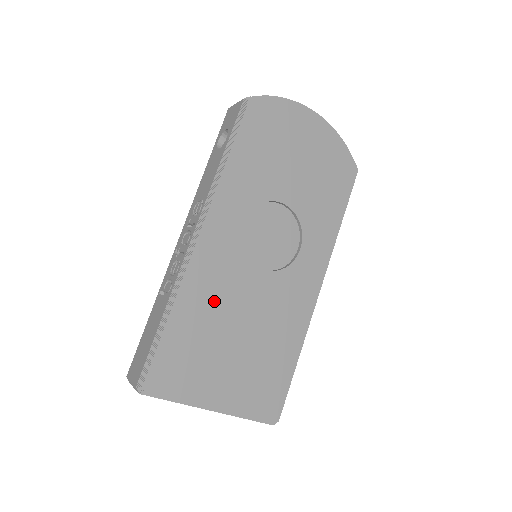
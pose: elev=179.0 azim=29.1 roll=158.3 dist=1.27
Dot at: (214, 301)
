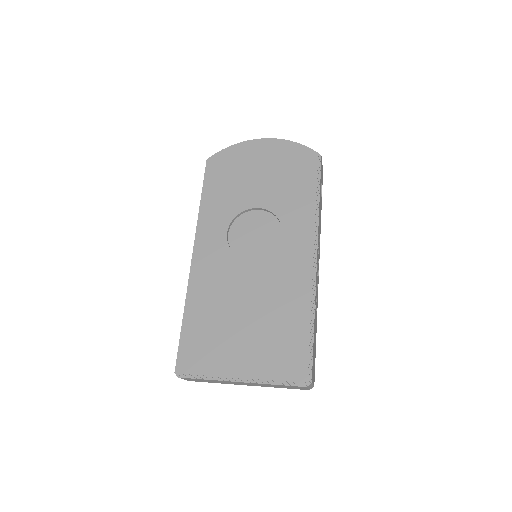
Dot at: (217, 295)
